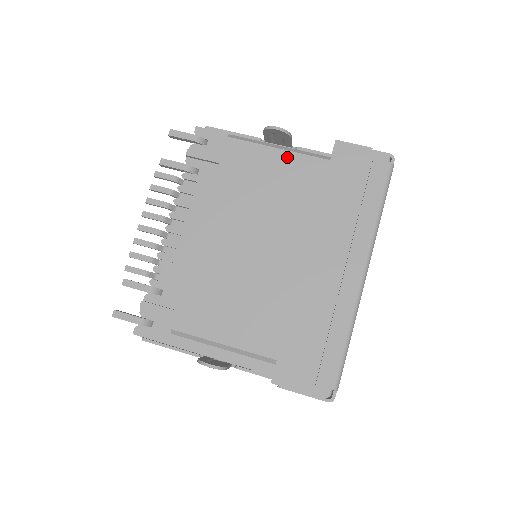
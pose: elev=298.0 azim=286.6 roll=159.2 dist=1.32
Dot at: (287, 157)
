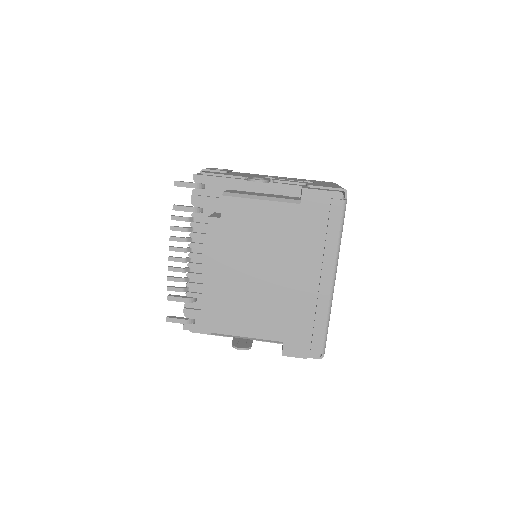
Dot at: (269, 206)
